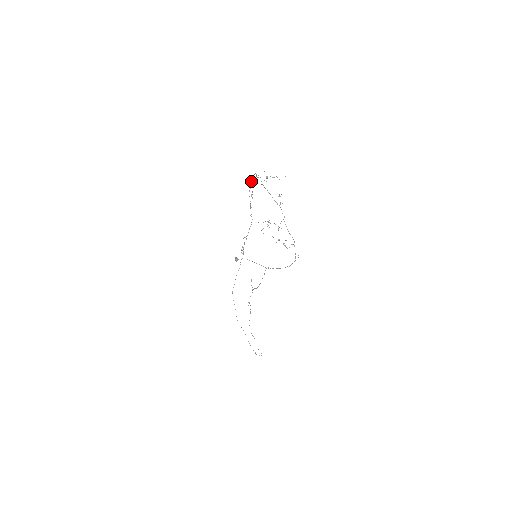
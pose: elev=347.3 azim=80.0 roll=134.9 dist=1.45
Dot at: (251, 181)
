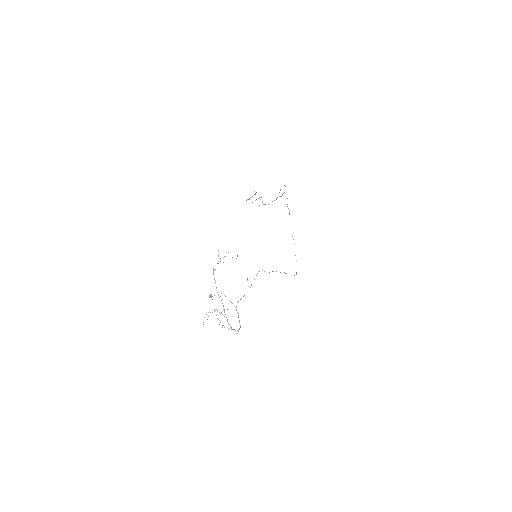
Dot at: (248, 199)
